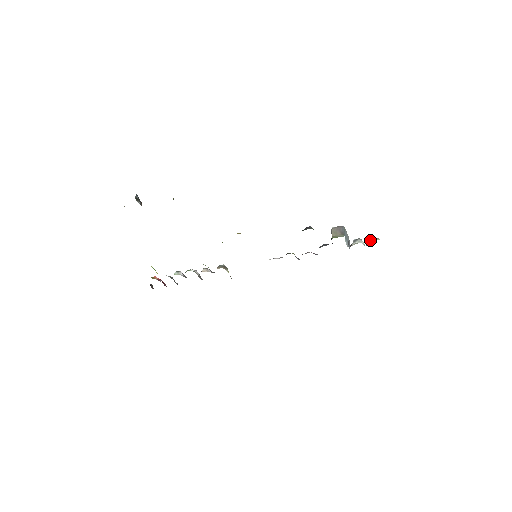
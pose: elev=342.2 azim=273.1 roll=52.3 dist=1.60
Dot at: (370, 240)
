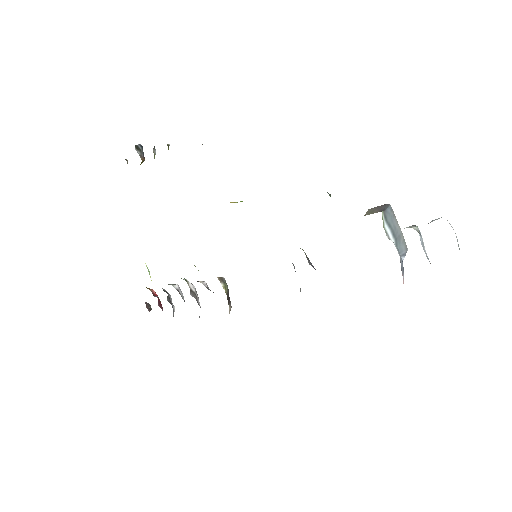
Dot at: occluded
